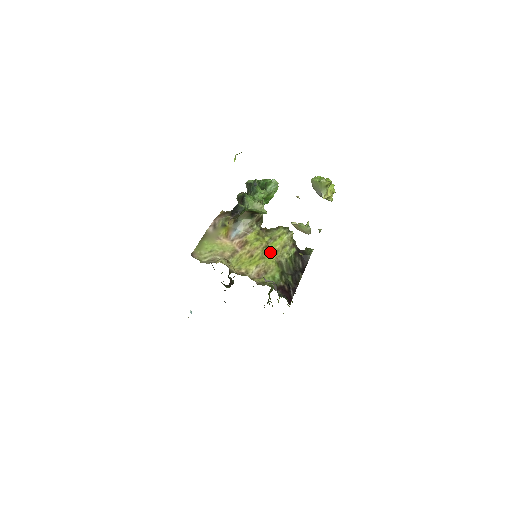
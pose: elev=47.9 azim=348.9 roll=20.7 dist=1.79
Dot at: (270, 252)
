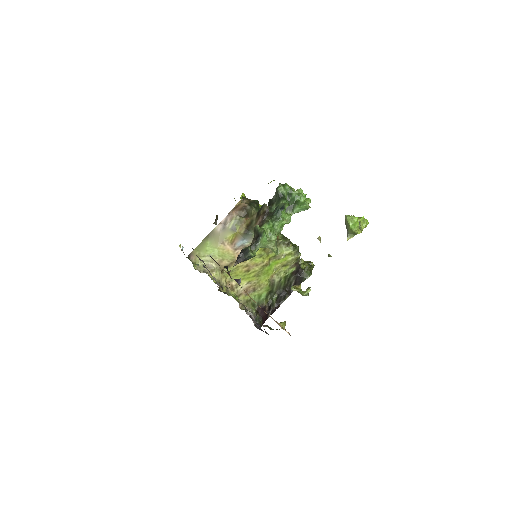
Dot at: (268, 271)
